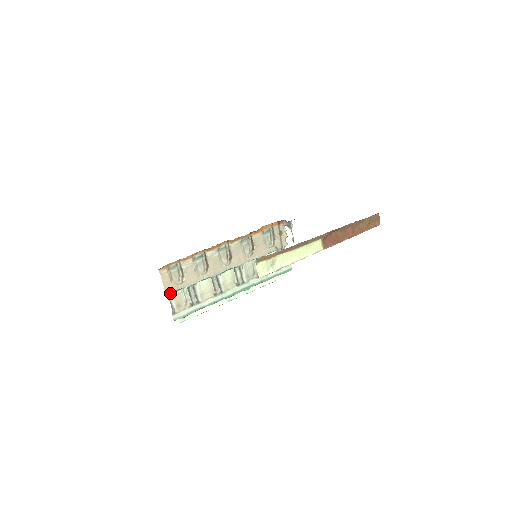
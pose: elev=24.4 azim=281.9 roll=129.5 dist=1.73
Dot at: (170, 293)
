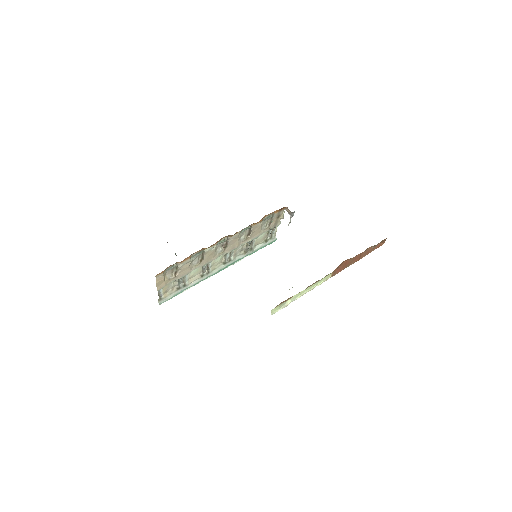
Dot at: (161, 288)
